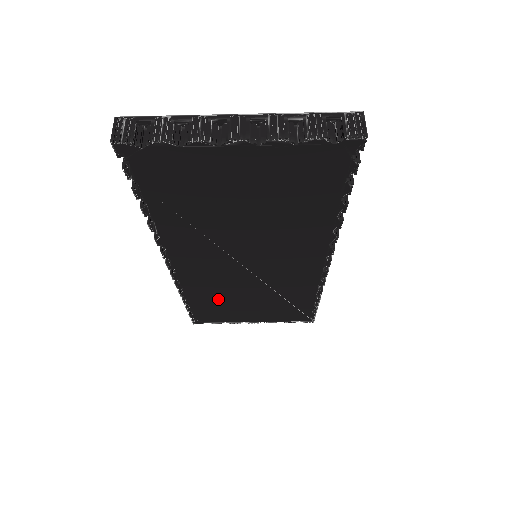
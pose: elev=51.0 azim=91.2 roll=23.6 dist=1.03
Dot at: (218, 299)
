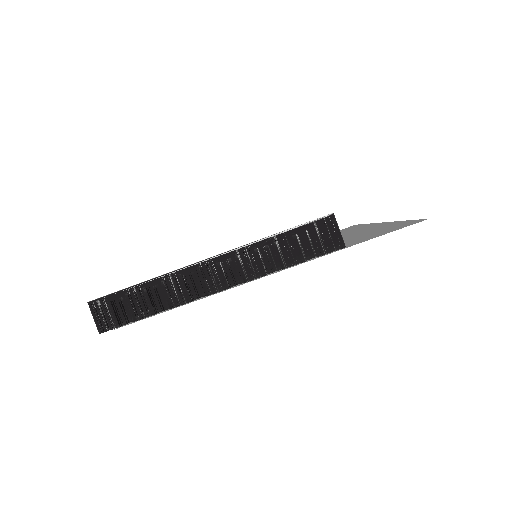
Dot at: occluded
